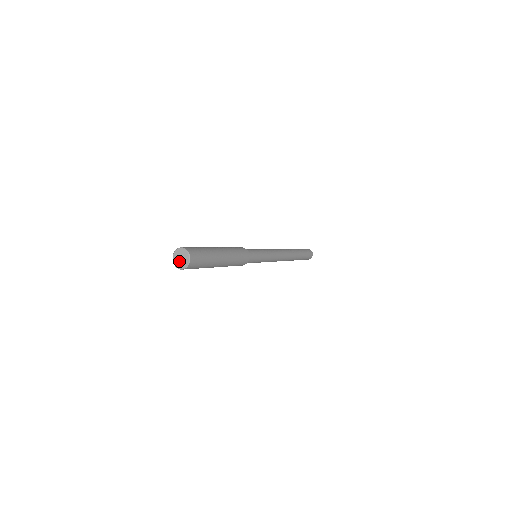
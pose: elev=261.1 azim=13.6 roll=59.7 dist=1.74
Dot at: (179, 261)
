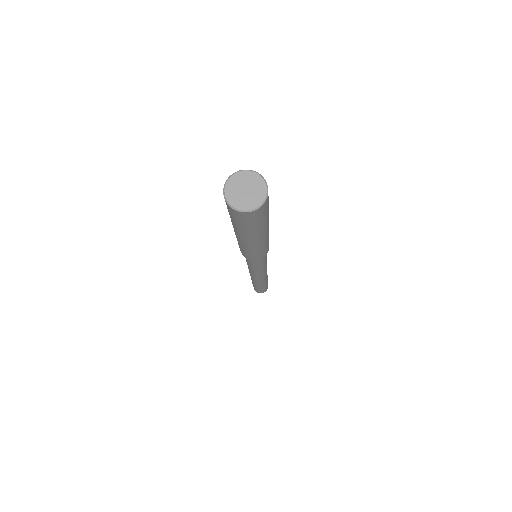
Dot at: (243, 196)
